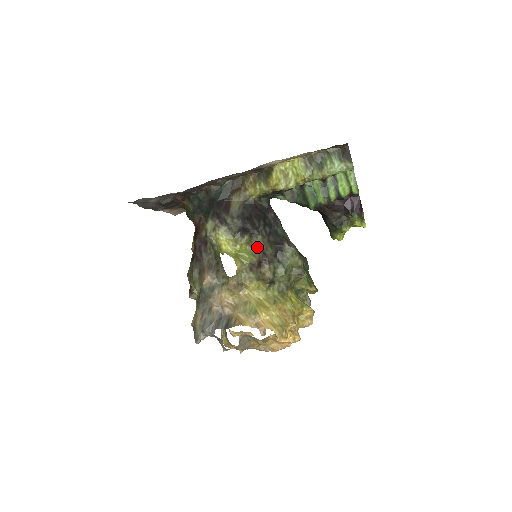
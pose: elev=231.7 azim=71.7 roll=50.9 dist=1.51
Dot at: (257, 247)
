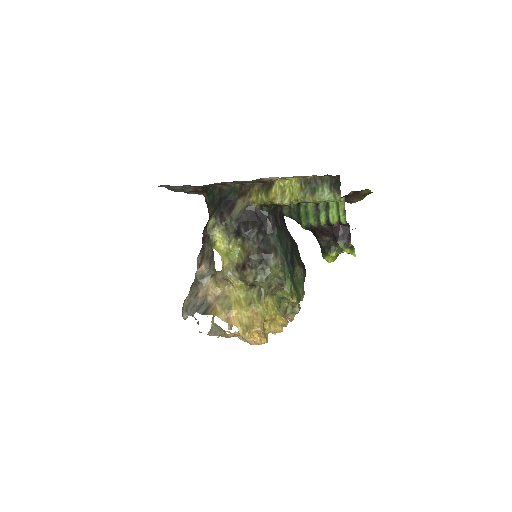
Dot at: (246, 251)
